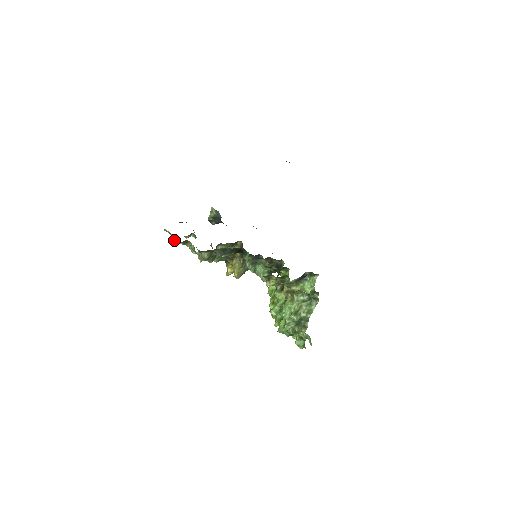
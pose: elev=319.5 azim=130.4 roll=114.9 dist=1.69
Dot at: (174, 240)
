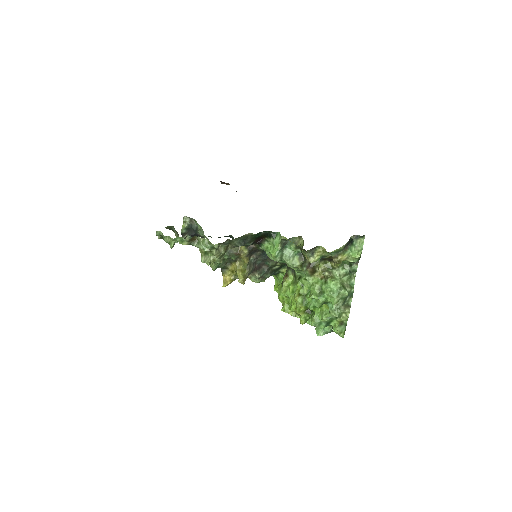
Dot at: (171, 243)
